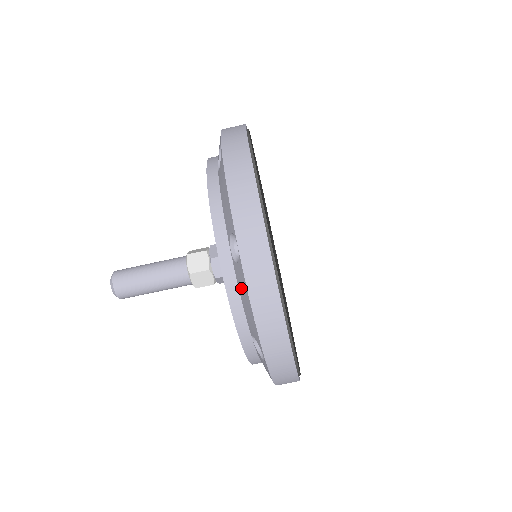
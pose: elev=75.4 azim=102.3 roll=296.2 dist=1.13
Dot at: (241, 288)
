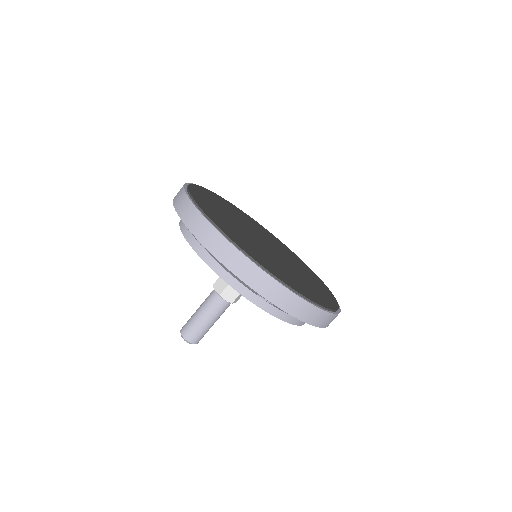
Dot at: (223, 267)
